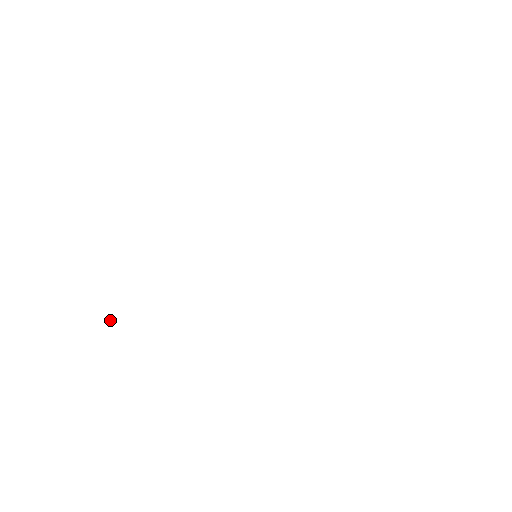
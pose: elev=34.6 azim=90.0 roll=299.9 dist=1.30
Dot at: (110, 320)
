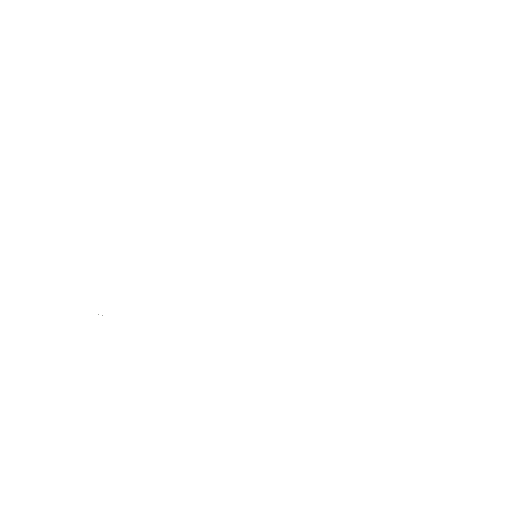
Dot at: occluded
